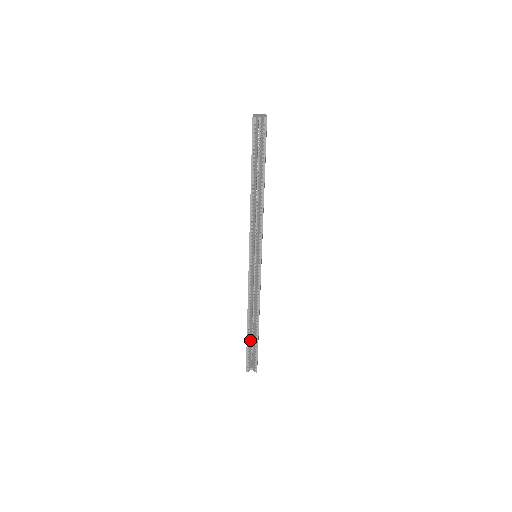
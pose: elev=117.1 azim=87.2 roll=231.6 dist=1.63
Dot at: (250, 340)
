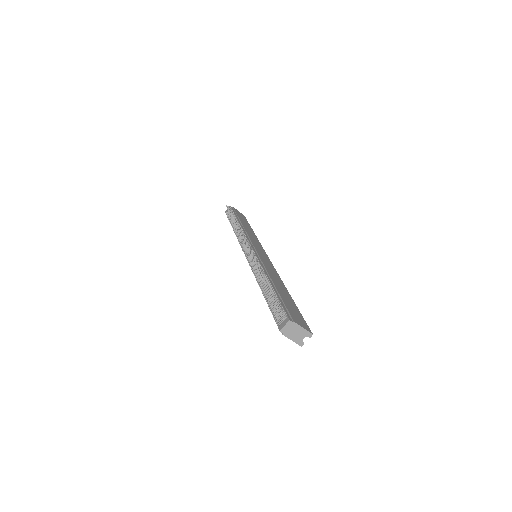
Dot at: occluded
